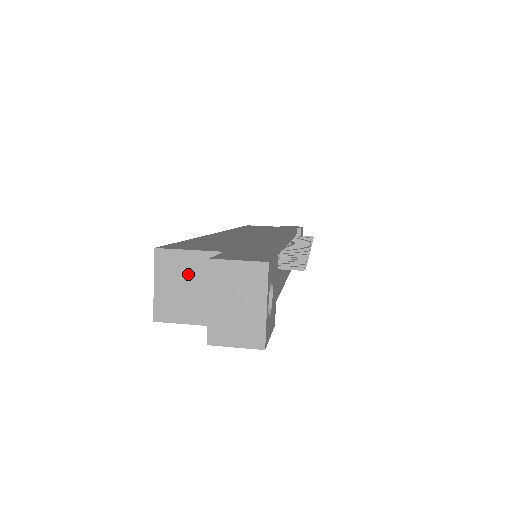
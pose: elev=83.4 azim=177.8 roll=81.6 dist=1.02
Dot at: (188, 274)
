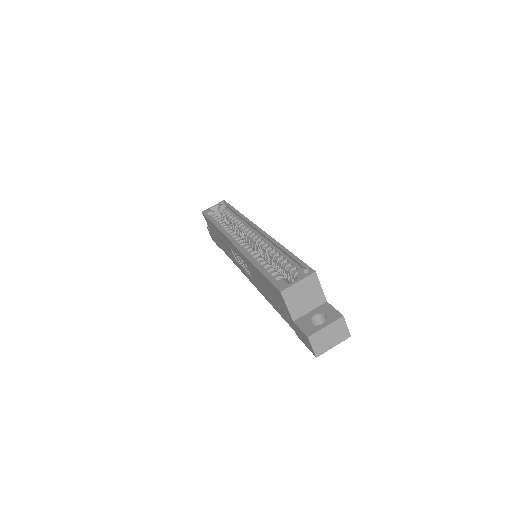
Dot at: (311, 293)
